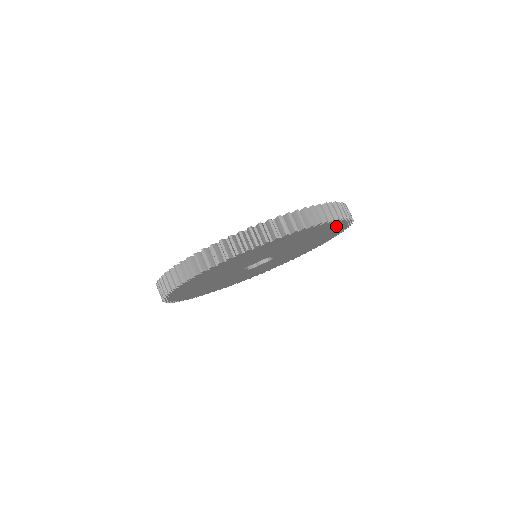
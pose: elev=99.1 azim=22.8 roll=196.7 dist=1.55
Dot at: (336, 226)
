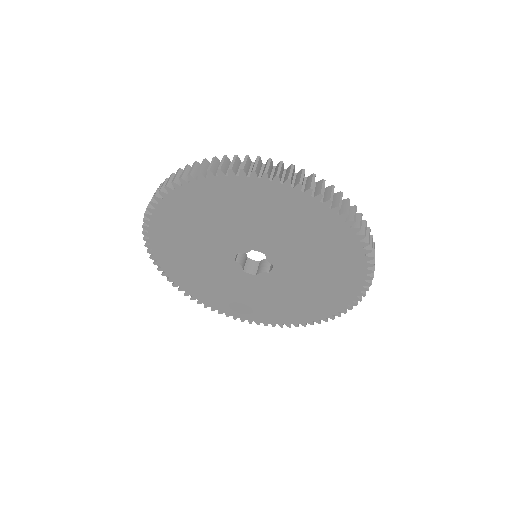
Dot at: (342, 236)
